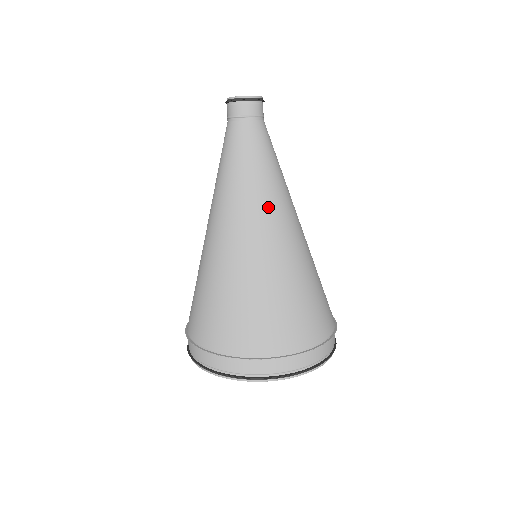
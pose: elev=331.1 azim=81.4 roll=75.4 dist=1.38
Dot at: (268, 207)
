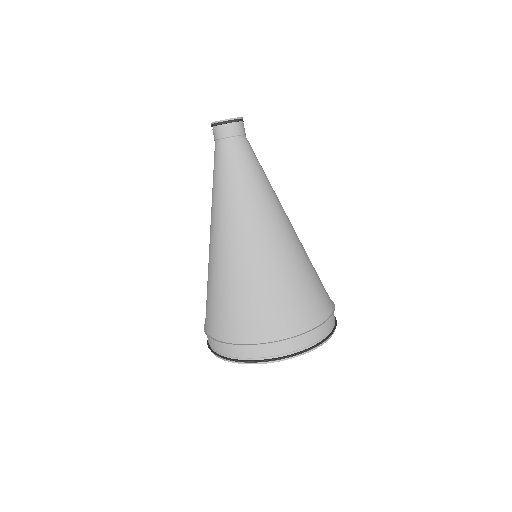
Dot at: (260, 212)
